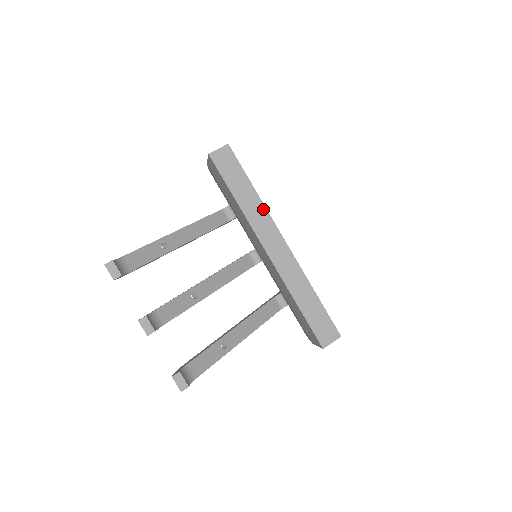
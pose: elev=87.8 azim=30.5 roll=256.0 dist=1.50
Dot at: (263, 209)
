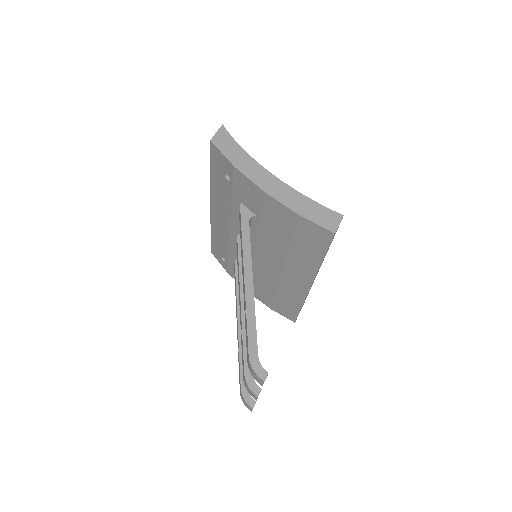
Dot at: occluded
